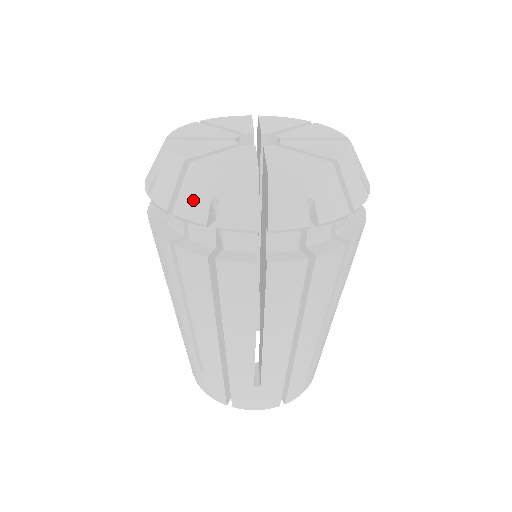
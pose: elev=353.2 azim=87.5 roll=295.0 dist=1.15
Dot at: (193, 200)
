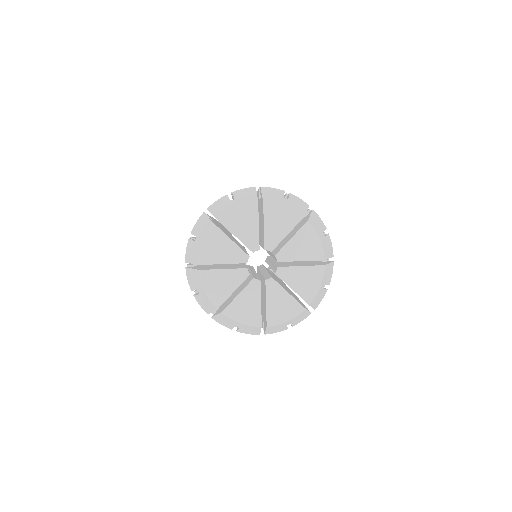
Dot at: (224, 322)
